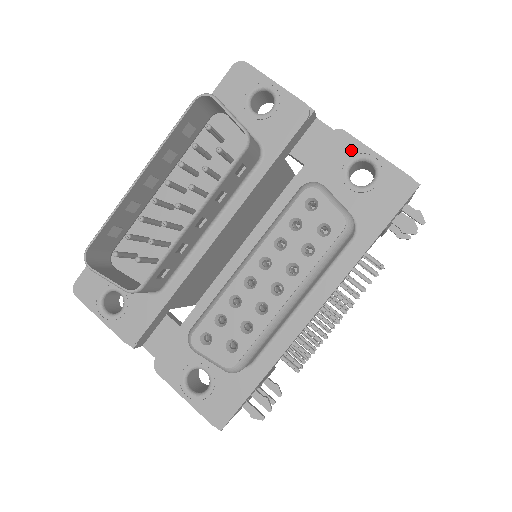
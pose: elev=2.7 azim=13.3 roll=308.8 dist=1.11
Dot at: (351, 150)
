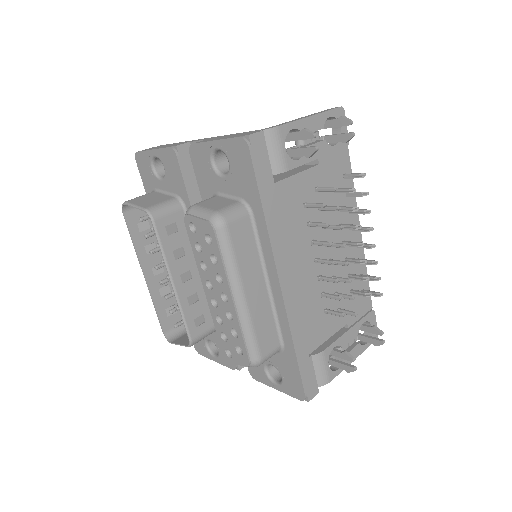
Dot at: (204, 153)
